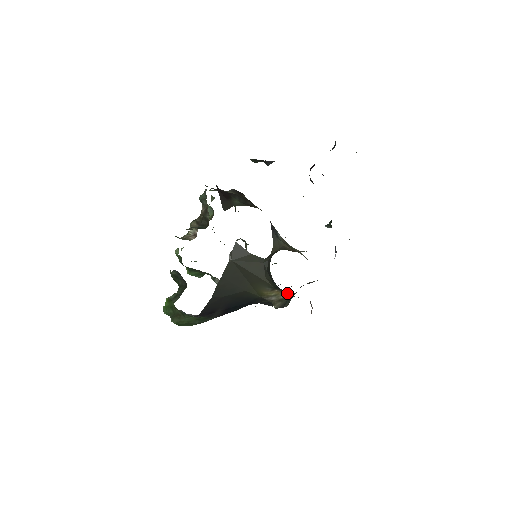
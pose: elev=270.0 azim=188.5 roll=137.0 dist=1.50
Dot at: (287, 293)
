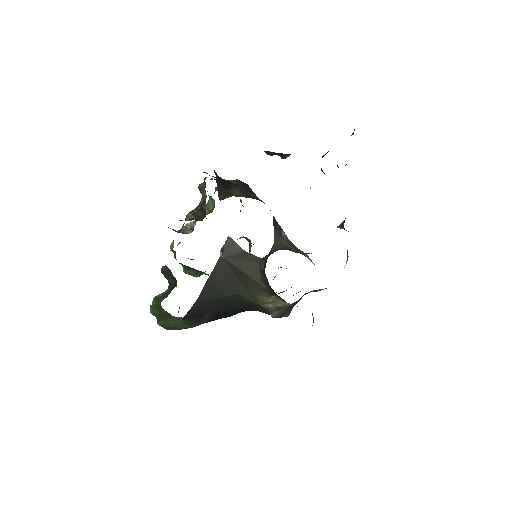
Dot at: occluded
